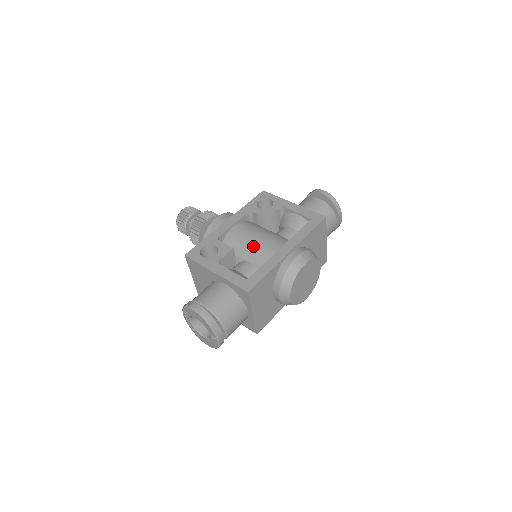
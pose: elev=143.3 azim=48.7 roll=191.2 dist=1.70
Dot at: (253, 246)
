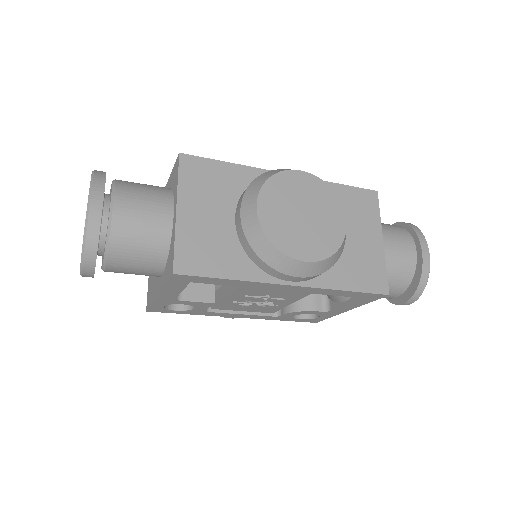
Dot at: occluded
